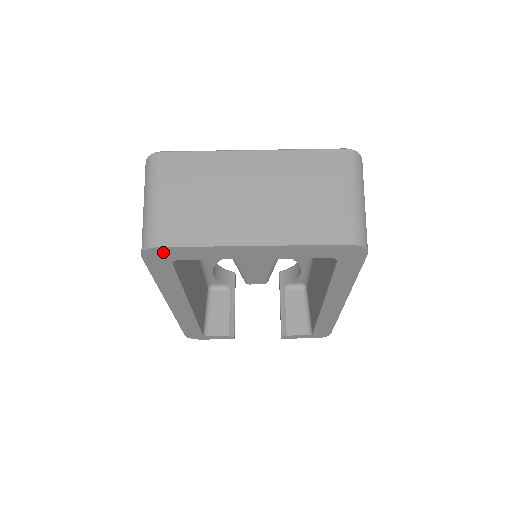
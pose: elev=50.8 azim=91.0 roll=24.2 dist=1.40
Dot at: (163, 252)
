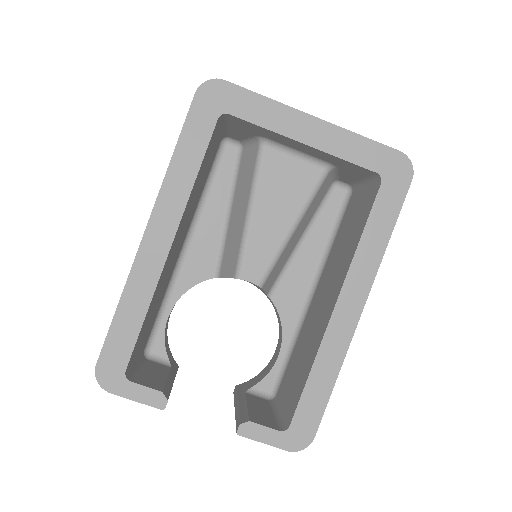
Dot at: (223, 92)
